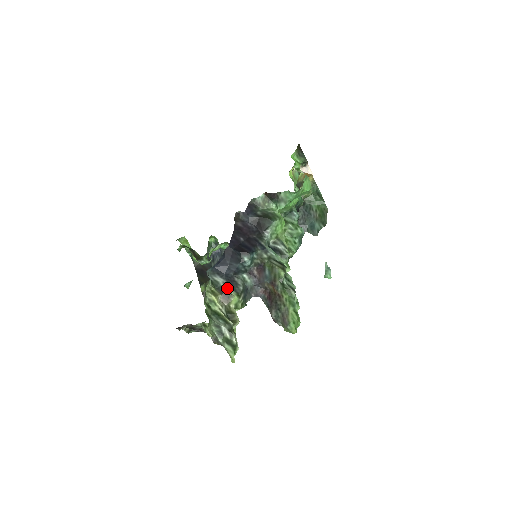
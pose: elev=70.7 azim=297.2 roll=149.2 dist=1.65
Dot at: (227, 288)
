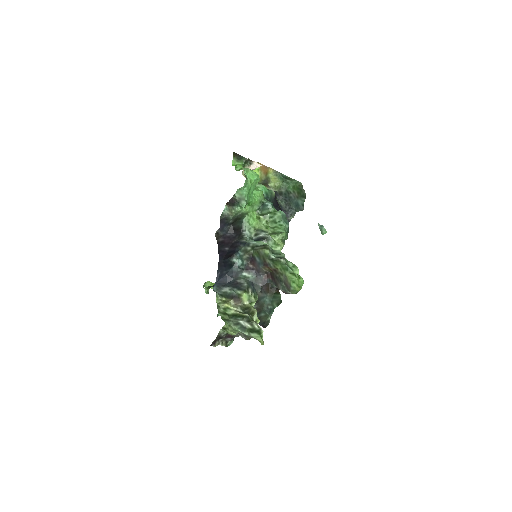
Dot at: (234, 292)
